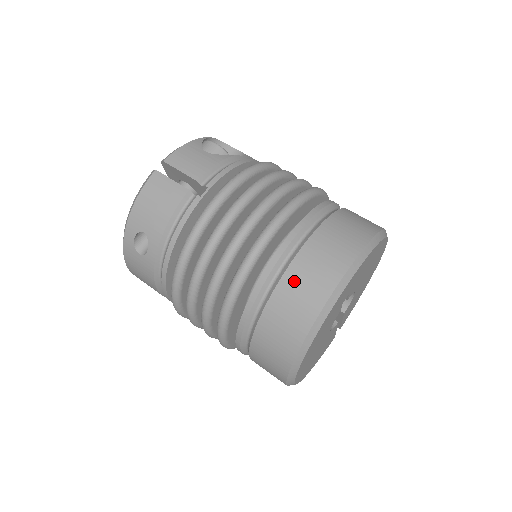
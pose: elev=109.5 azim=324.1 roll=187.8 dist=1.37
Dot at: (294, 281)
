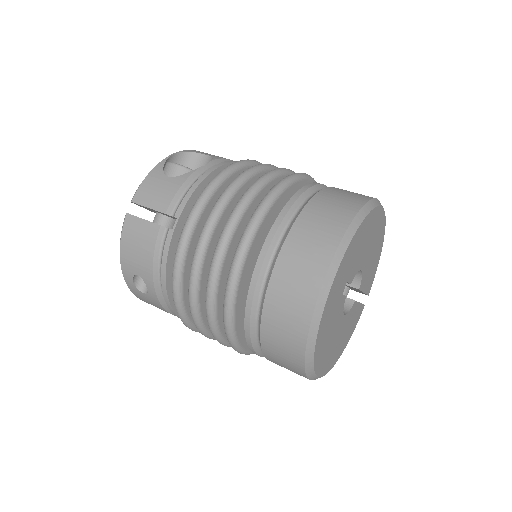
Dot at: (278, 295)
